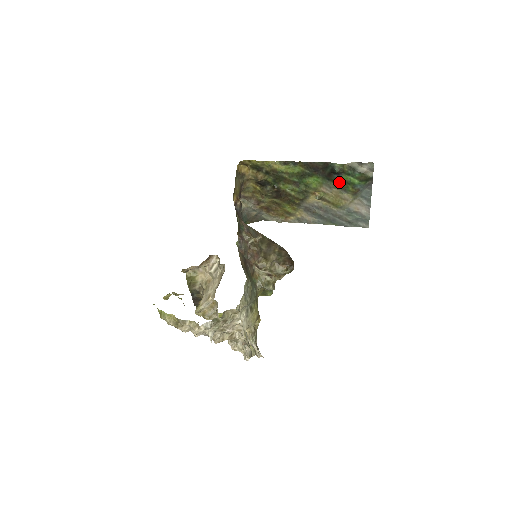
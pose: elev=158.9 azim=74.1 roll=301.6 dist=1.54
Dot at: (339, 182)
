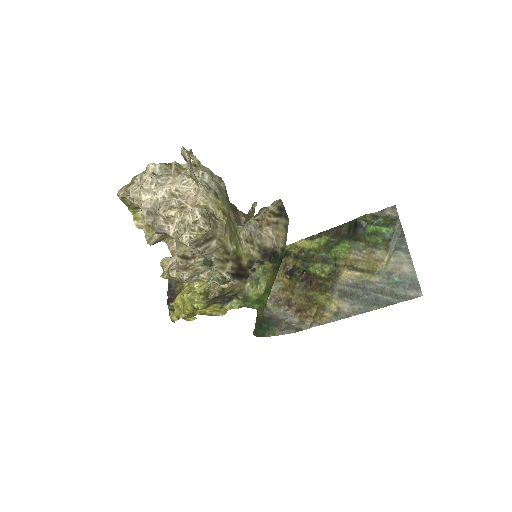
Dot at: (366, 238)
